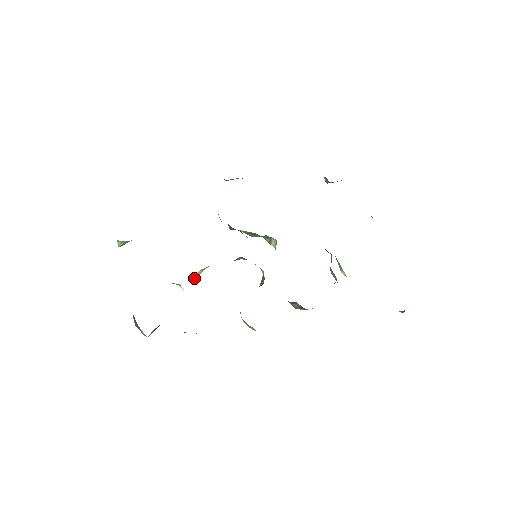
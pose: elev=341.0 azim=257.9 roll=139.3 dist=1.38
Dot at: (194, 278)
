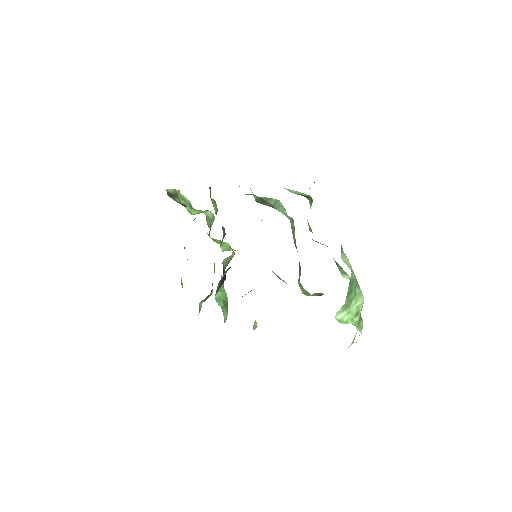
Dot at: (231, 258)
